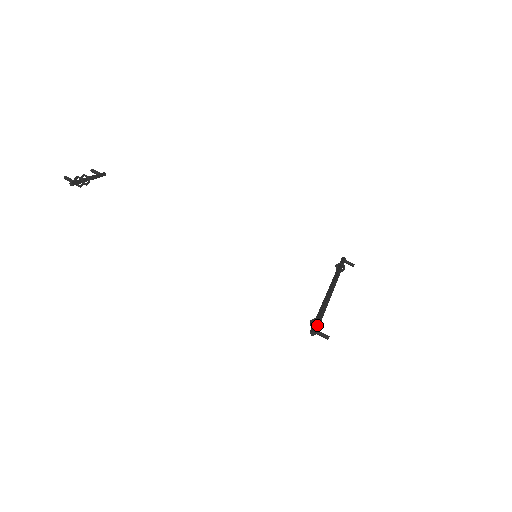
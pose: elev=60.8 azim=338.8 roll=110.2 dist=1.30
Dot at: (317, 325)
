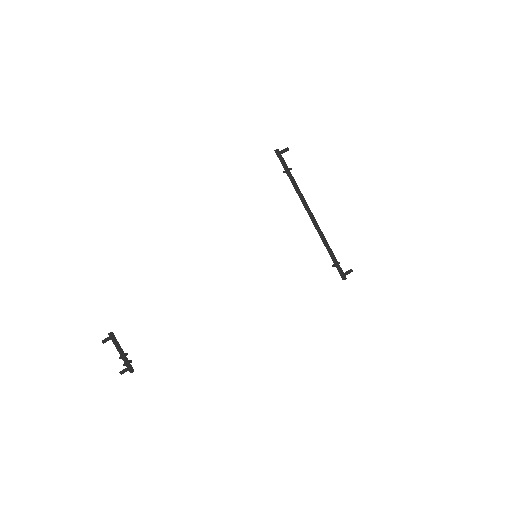
Dot at: (341, 271)
